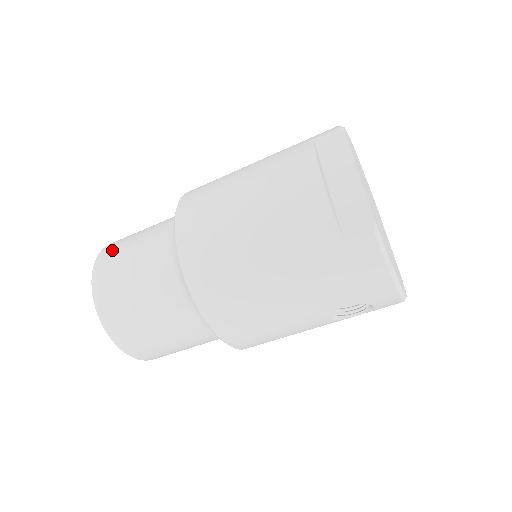
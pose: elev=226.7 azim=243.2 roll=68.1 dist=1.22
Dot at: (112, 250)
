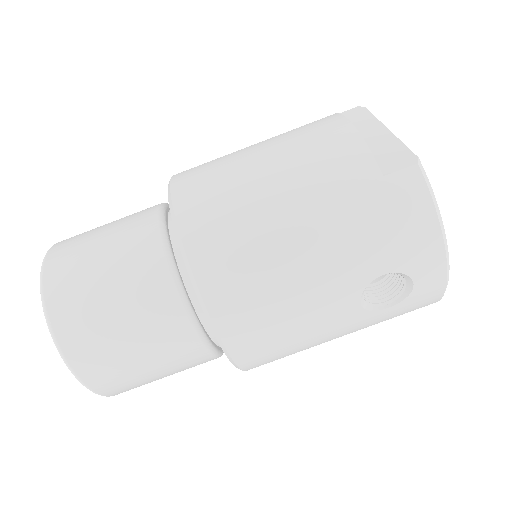
Dot at: (77, 235)
